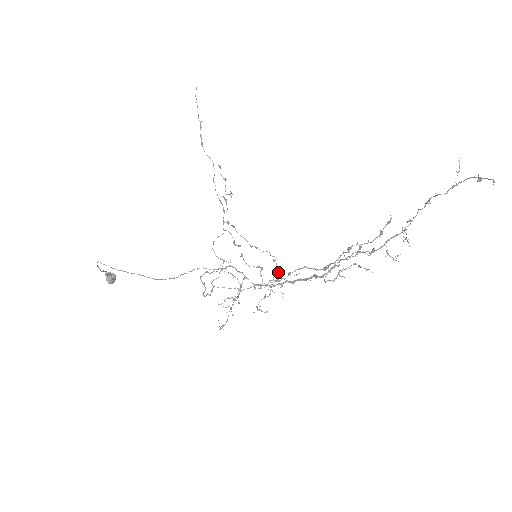
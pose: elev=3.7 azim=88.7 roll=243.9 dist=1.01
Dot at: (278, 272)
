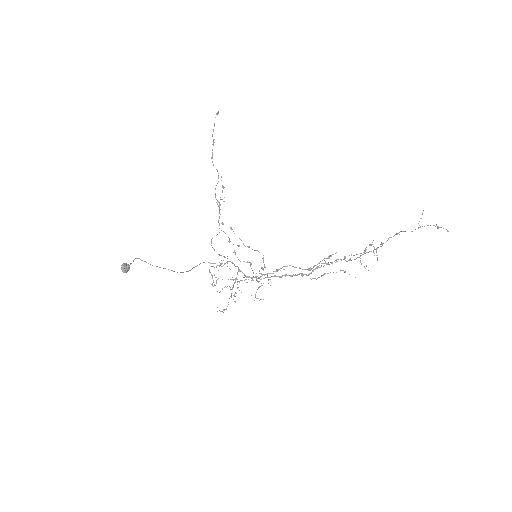
Dot at: (264, 267)
